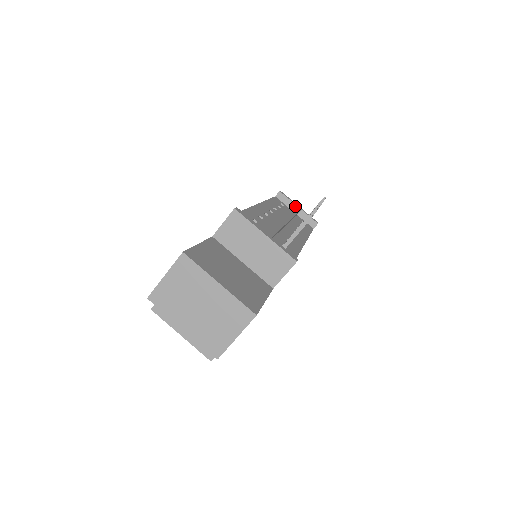
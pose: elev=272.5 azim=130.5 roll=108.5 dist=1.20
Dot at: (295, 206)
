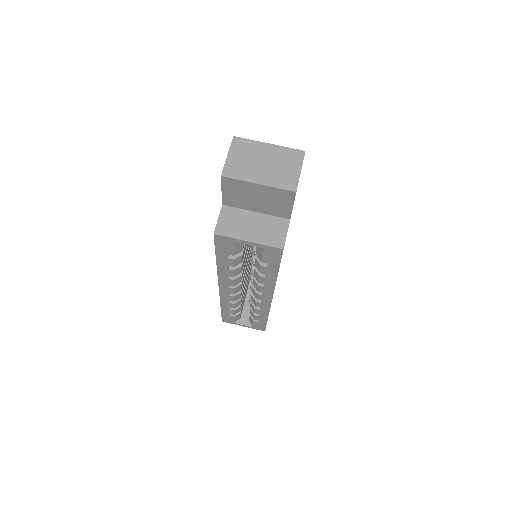
Dot at: occluded
